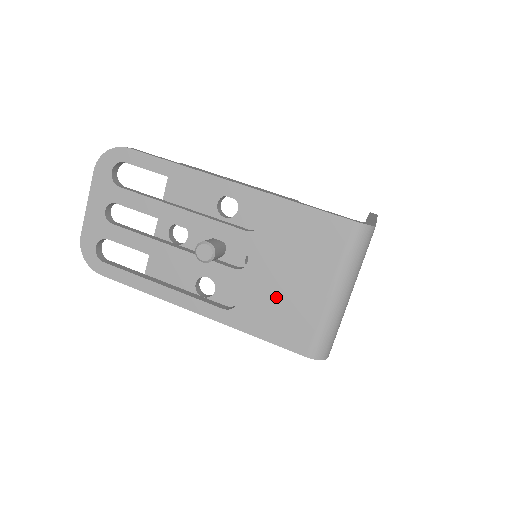
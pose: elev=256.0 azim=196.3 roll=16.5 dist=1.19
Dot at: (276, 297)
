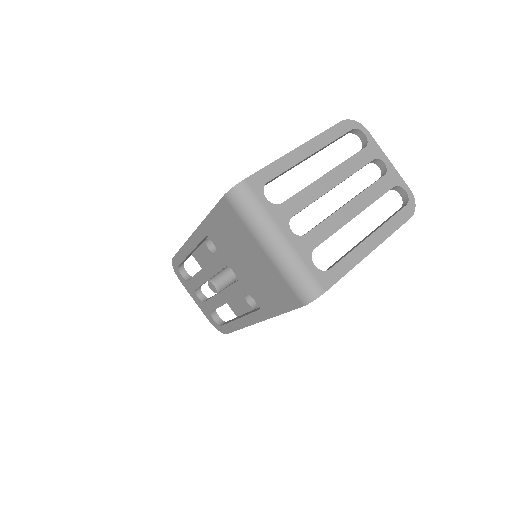
Dot at: (259, 280)
